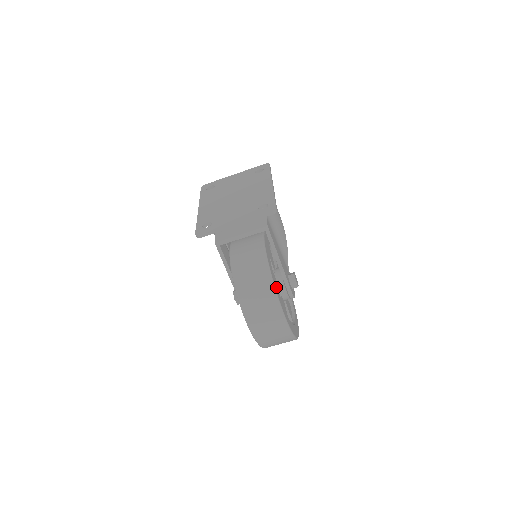
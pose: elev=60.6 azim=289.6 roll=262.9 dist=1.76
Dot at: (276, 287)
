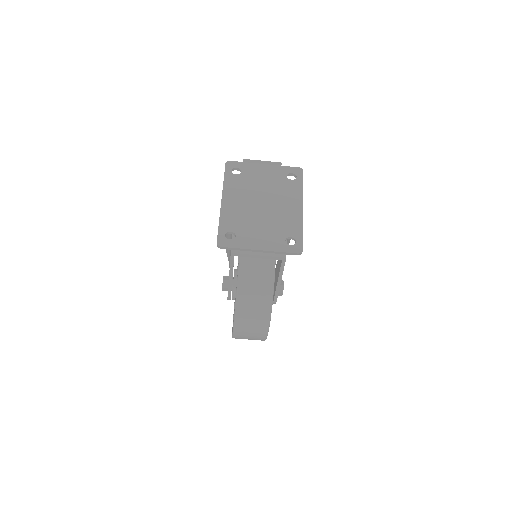
Dot at: occluded
